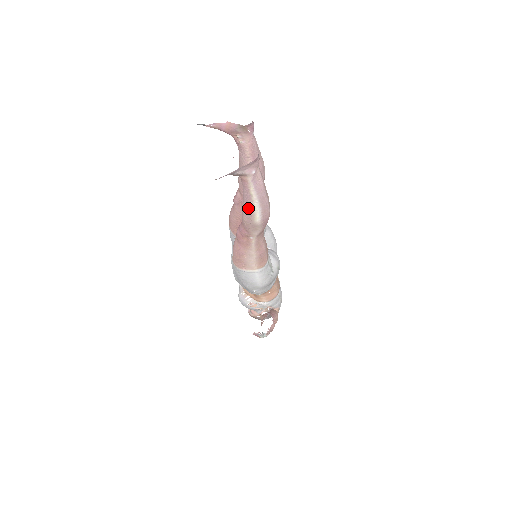
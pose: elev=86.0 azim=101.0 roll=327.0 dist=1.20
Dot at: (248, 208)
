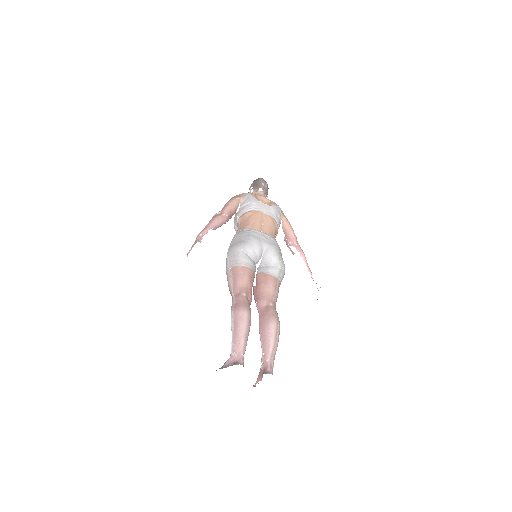
Dot at: occluded
